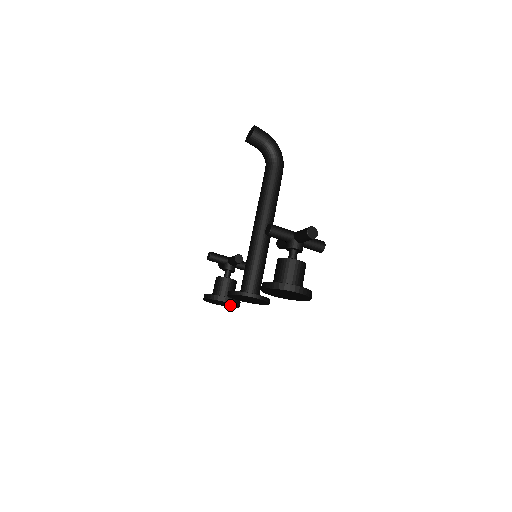
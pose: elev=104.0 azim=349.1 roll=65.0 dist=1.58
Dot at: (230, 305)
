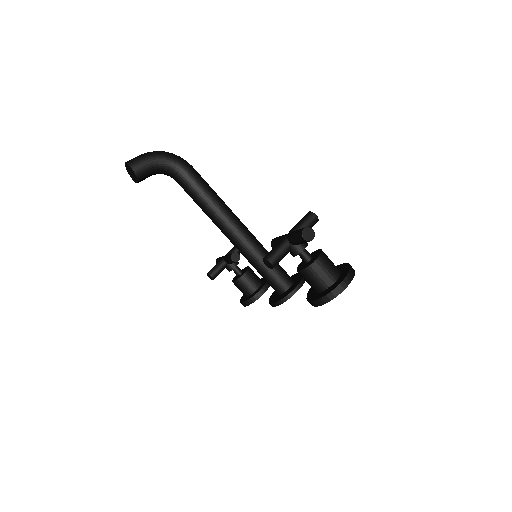
Dot at: occluded
